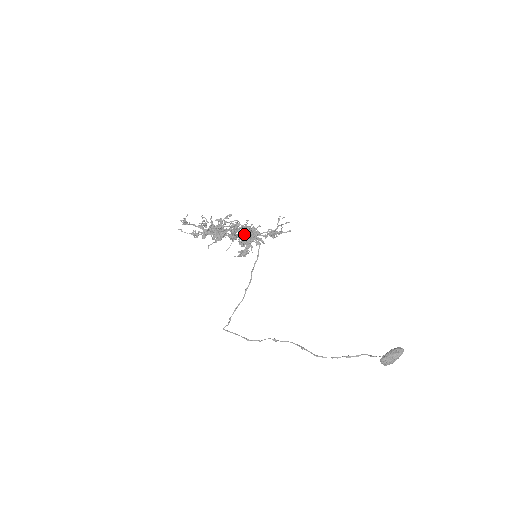
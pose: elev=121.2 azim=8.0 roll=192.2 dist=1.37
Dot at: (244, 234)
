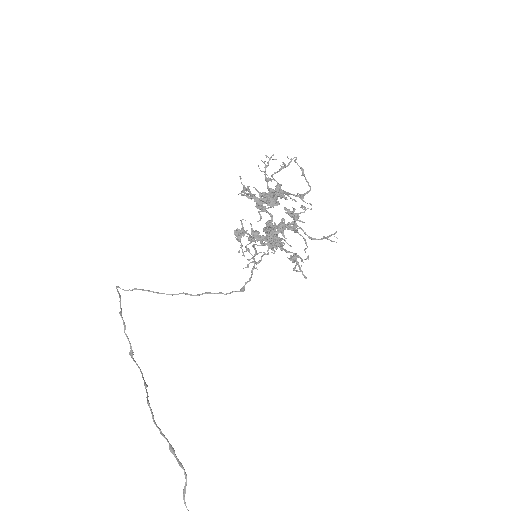
Dot at: (291, 213)
